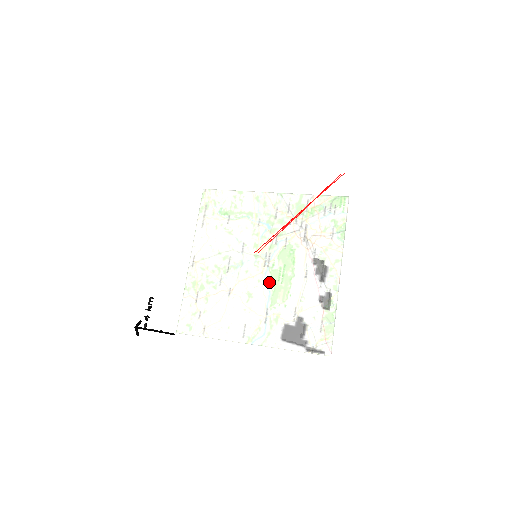
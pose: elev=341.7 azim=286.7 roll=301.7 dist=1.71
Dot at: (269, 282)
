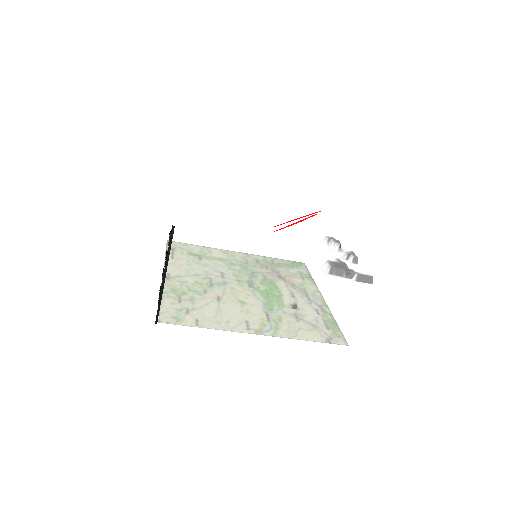
Dot at: (294, 245)
